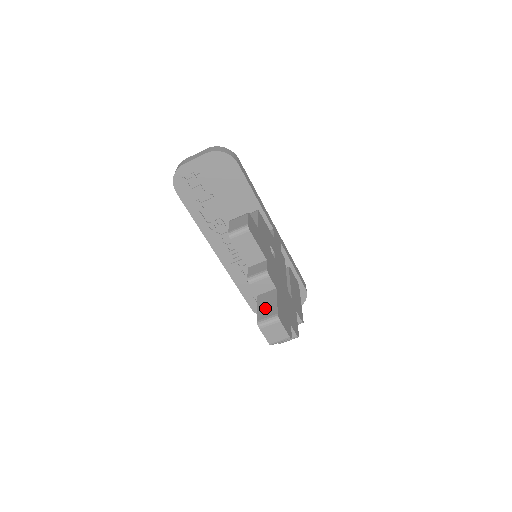
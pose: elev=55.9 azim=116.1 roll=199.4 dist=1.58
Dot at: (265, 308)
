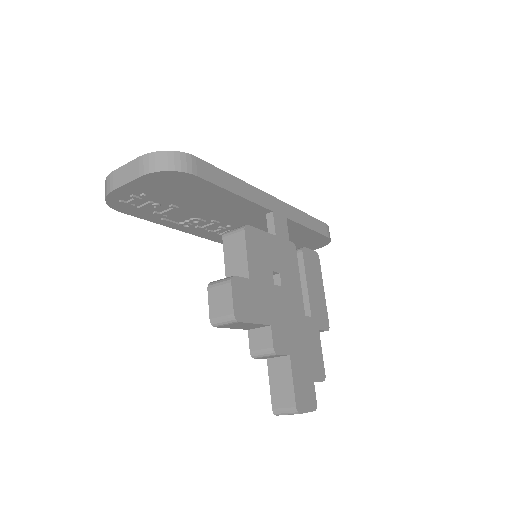
Dot at: (279, 389)
